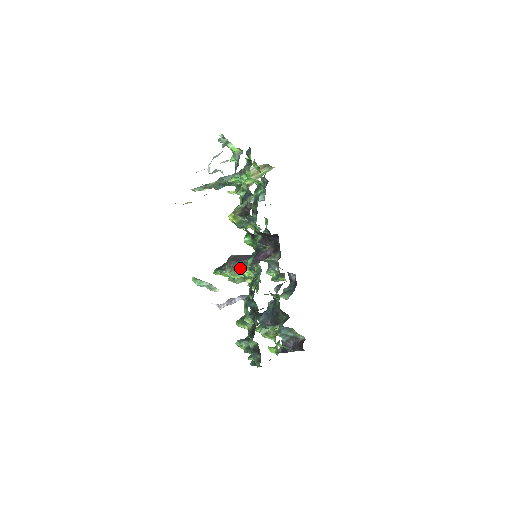
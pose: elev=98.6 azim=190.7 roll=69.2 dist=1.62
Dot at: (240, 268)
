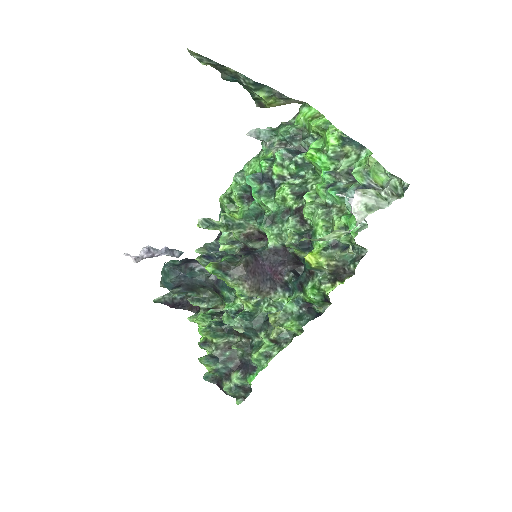
Dot at: (258, 291)
